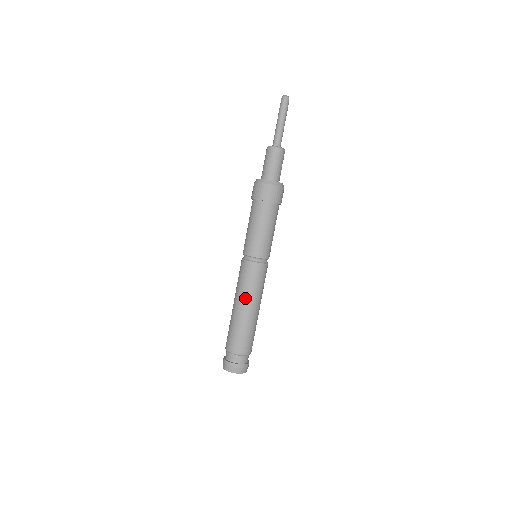
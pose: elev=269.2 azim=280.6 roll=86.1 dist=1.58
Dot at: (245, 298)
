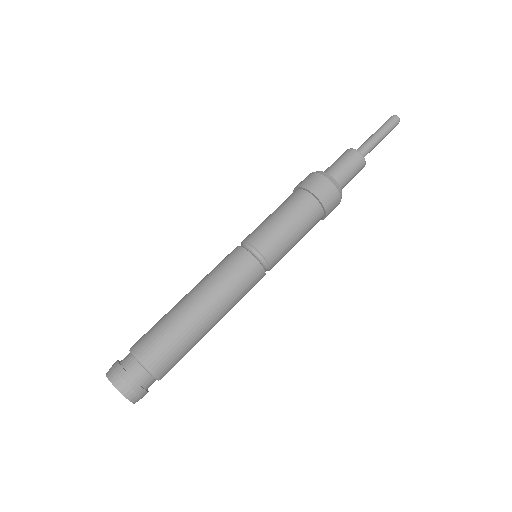
Dot at: (216, 298)
